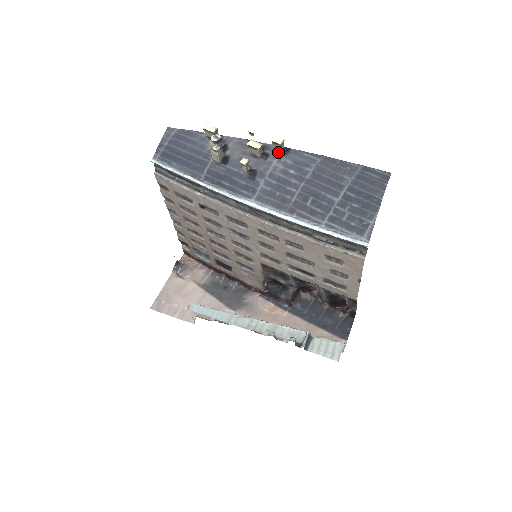
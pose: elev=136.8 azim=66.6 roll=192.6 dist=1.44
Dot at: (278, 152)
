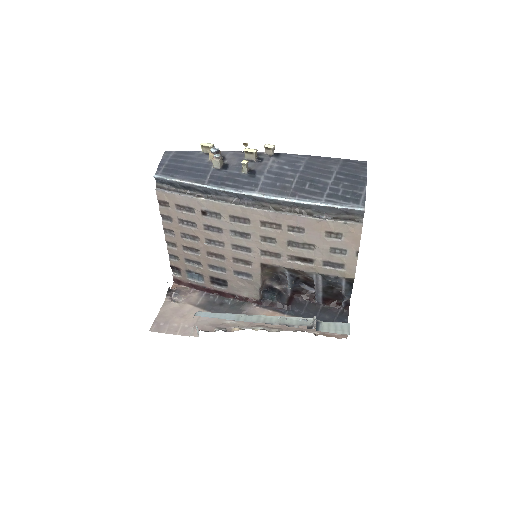
Dot at: (270, 156)
